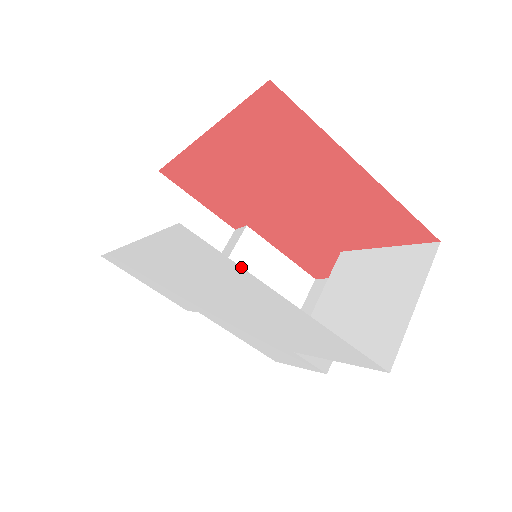
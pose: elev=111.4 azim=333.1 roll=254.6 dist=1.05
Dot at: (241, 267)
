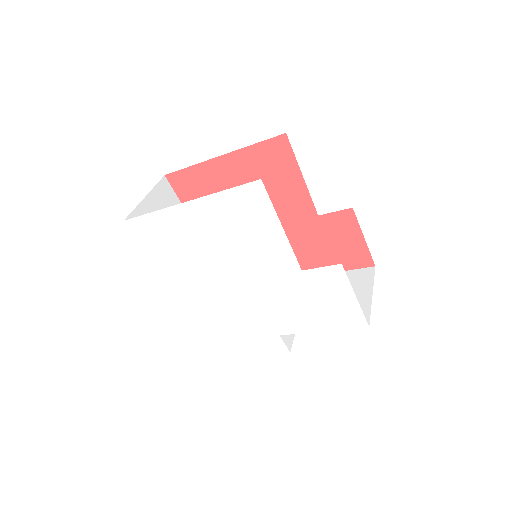
Dot at: (154, 212)
